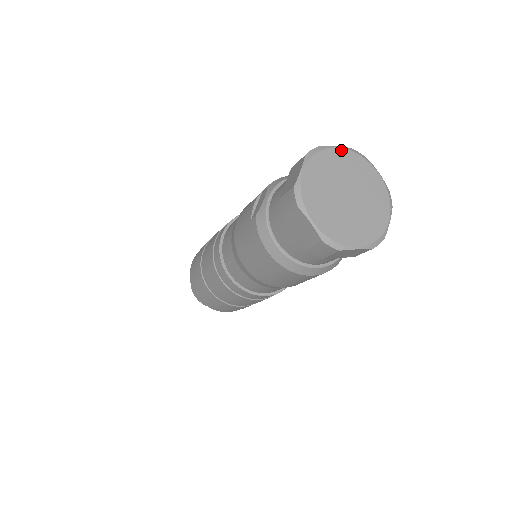
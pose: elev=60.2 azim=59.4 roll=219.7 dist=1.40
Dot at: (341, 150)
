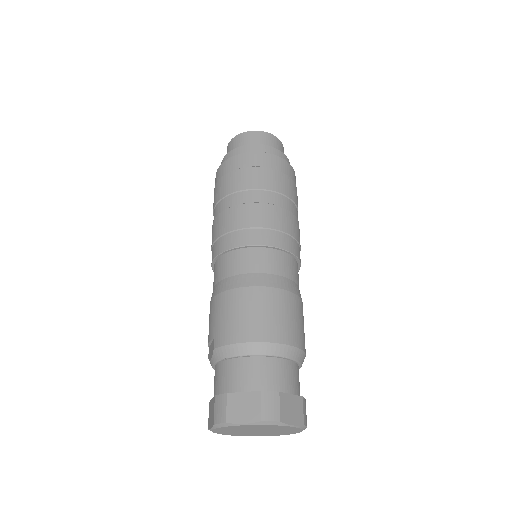
Dot at: (248, 425)
